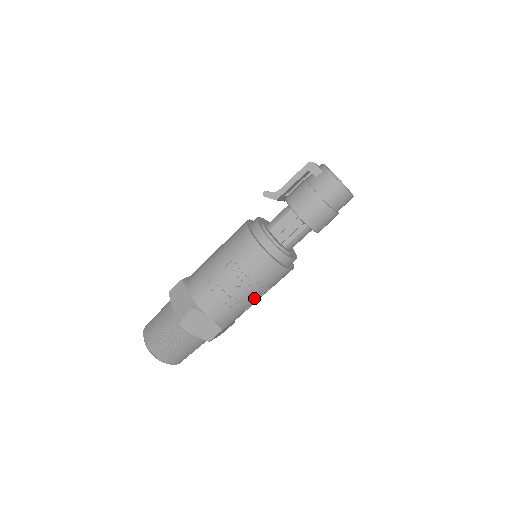
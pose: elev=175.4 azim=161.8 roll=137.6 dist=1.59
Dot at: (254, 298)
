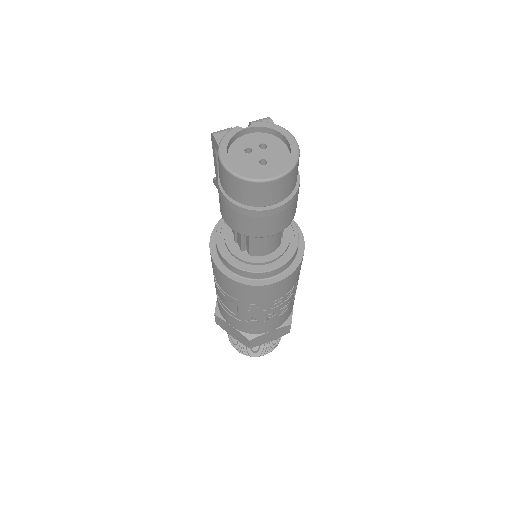
Dot at: (256, 313)
